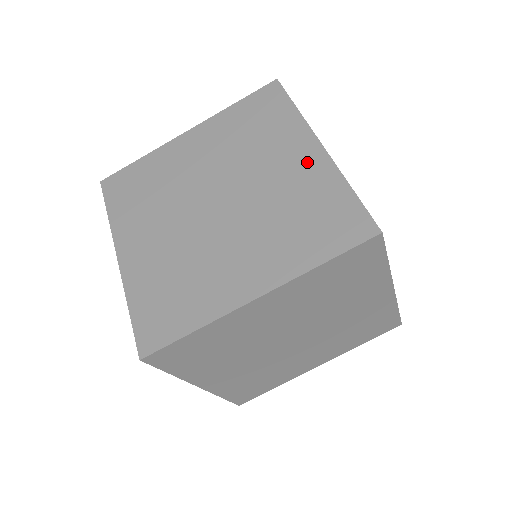
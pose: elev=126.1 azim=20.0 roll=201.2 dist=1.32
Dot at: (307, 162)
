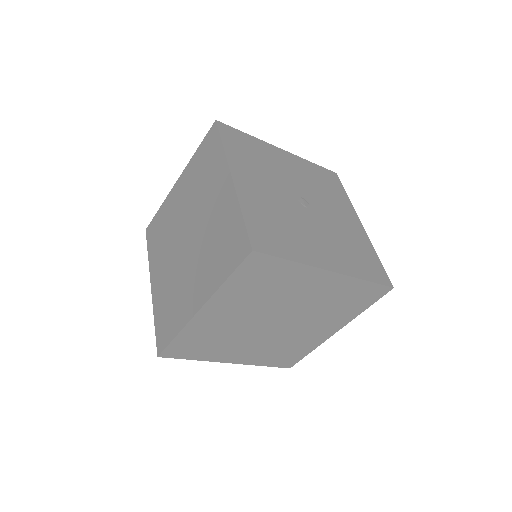
Dot at: (224, 195)
